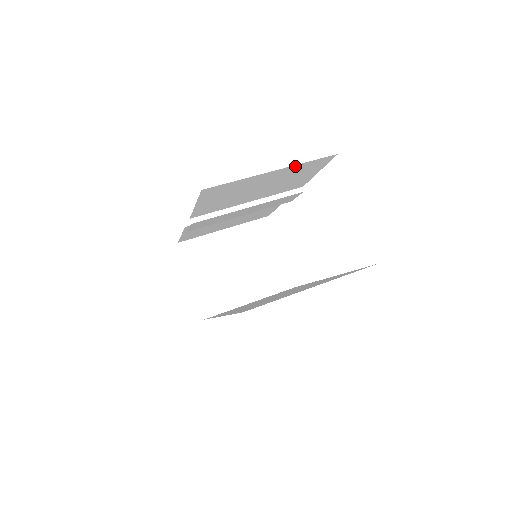
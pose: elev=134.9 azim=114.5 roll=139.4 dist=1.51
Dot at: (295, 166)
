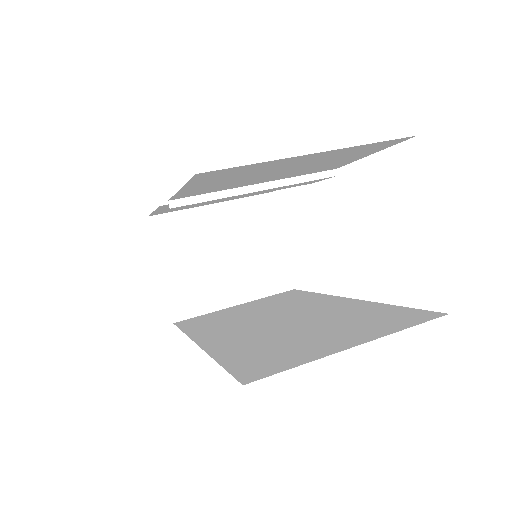
Dot at: (350, 148)
